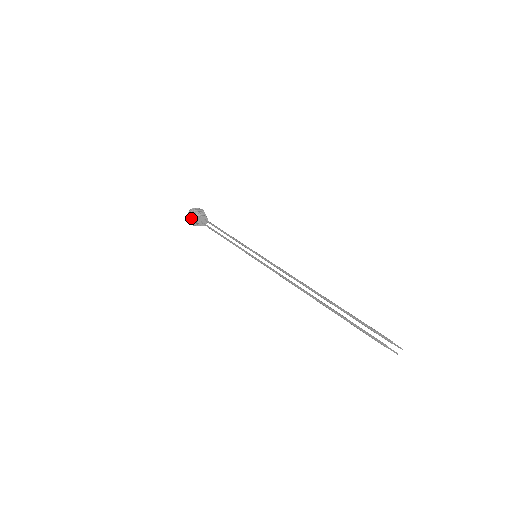
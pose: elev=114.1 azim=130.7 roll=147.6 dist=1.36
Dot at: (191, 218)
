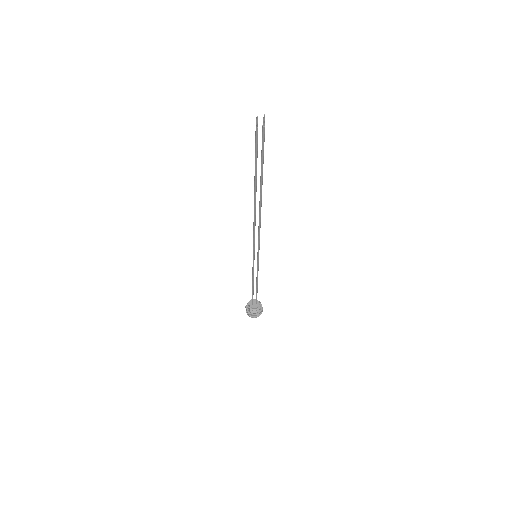
Dot at: (246, 306)
